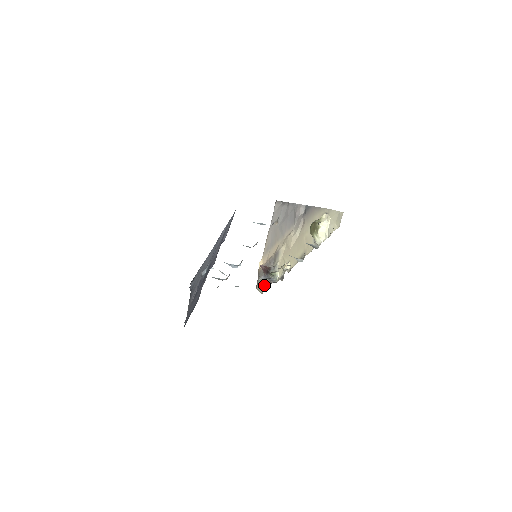
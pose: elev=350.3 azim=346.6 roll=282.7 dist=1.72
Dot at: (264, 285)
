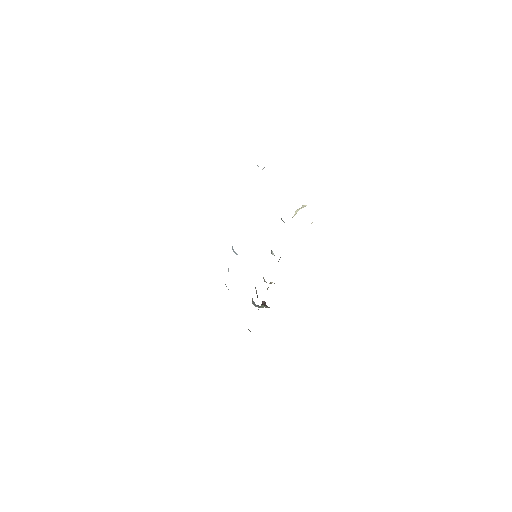
Dot at: occluded
